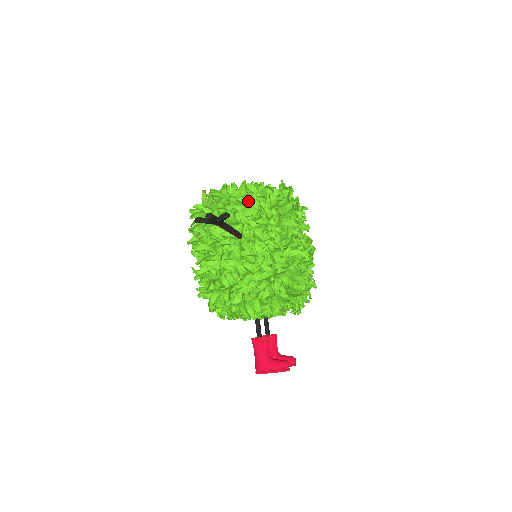
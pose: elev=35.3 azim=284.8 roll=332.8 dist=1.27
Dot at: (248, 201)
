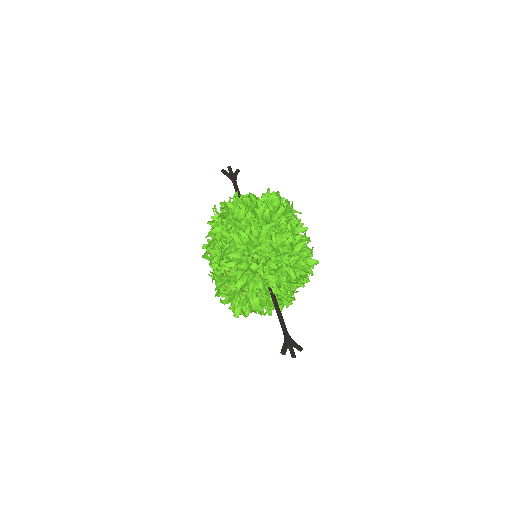
Dot at: (287, 273)
